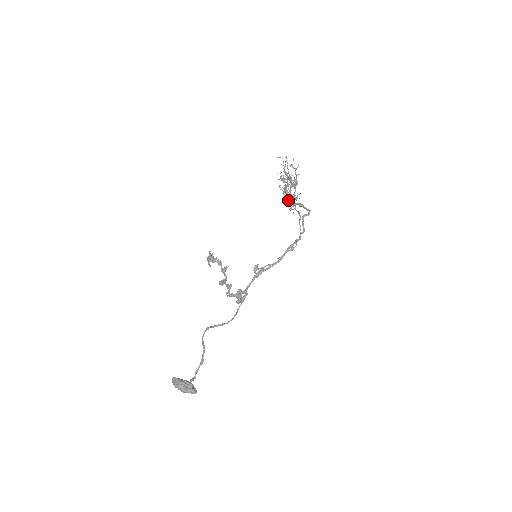
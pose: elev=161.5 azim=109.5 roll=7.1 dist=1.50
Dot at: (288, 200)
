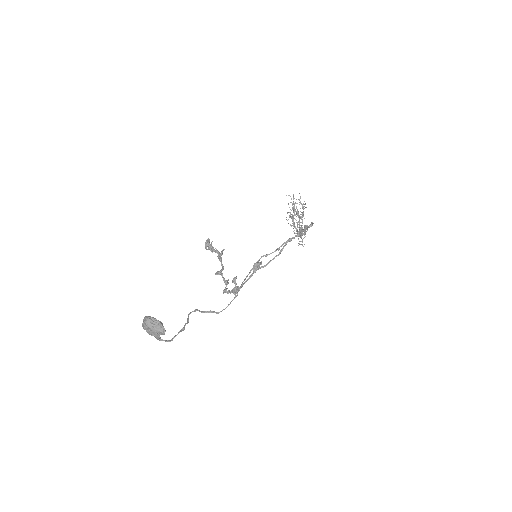
Dot at: (296, 233)
